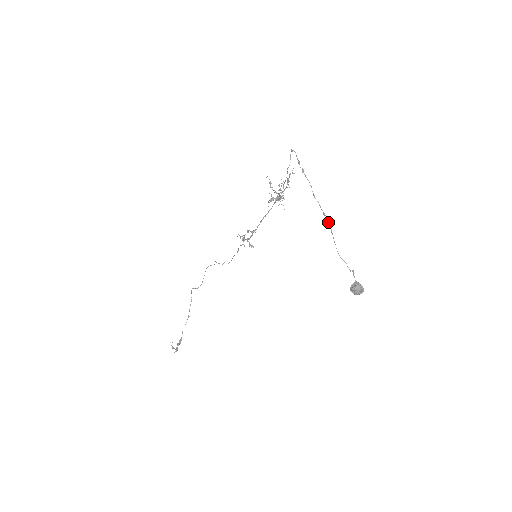
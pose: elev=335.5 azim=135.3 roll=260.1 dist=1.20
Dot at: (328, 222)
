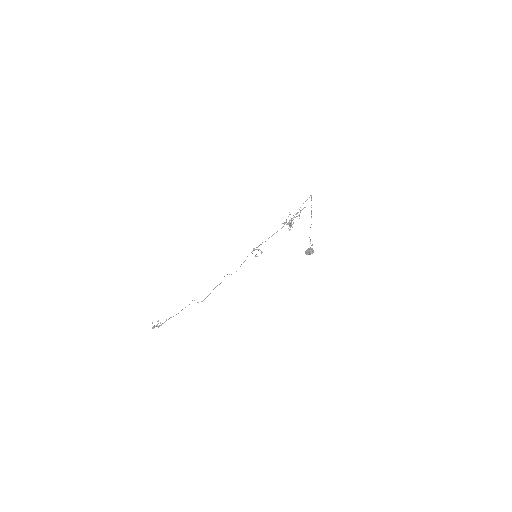
Dot at: occluded
